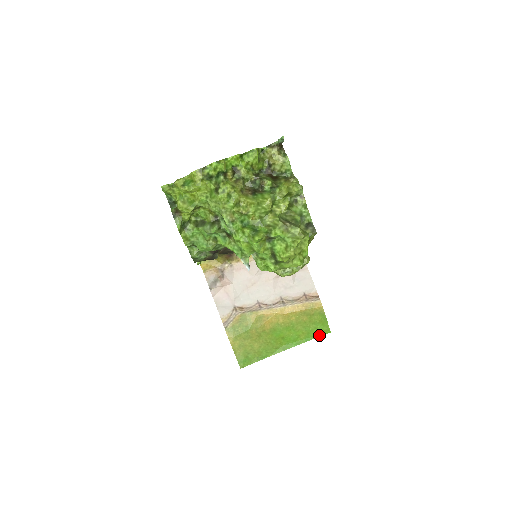
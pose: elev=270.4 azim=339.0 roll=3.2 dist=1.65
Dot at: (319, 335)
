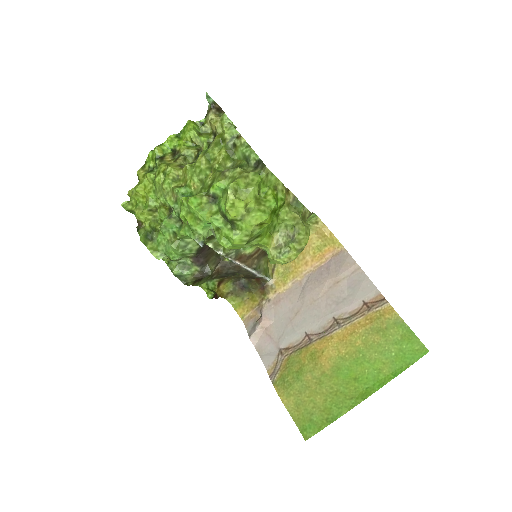
Dot at: (412, 361)
